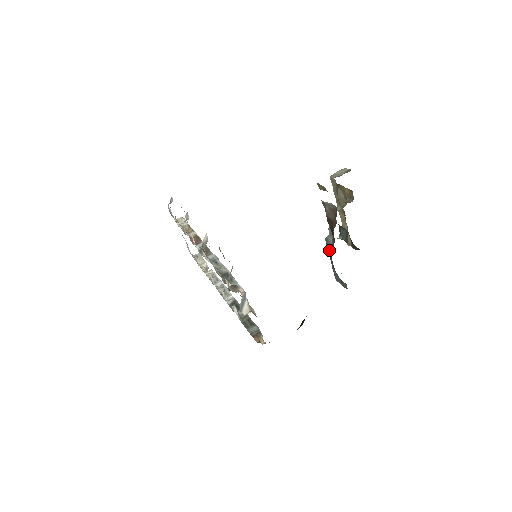
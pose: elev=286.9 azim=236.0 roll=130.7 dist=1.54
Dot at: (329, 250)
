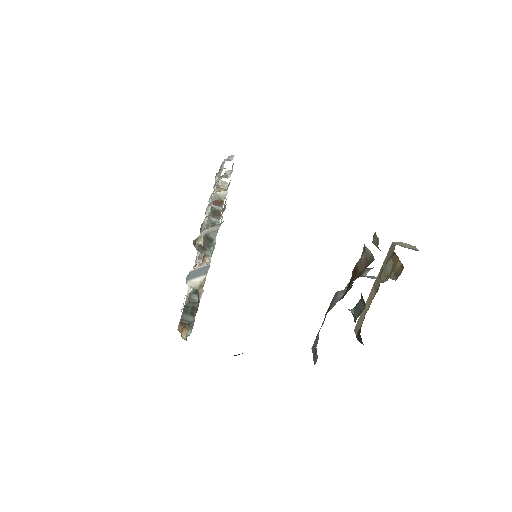
Dot at: (330, 306)
